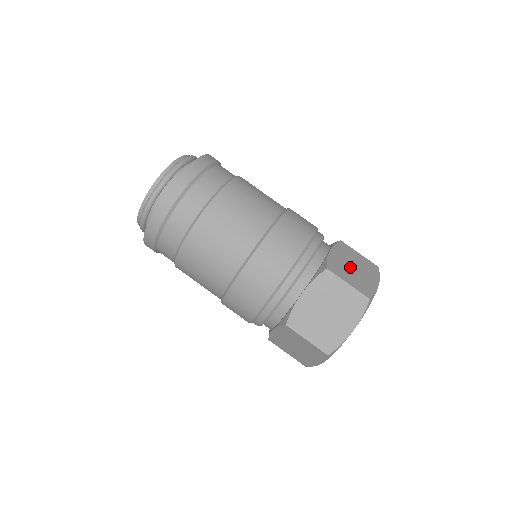
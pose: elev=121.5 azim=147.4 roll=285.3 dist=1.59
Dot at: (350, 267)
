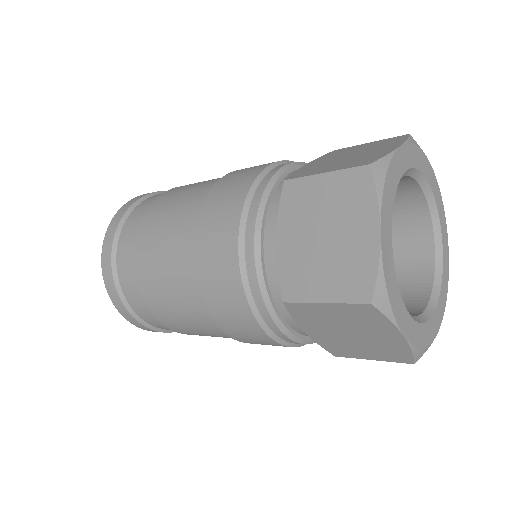
Dot at: (339, 159)
